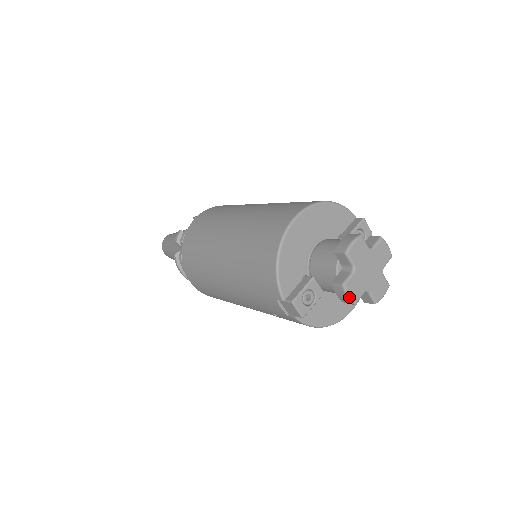
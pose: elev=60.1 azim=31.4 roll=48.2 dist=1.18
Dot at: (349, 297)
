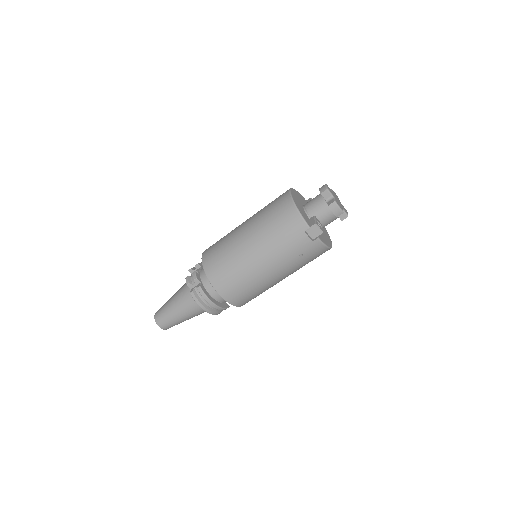
Dot at: (340, 208)
